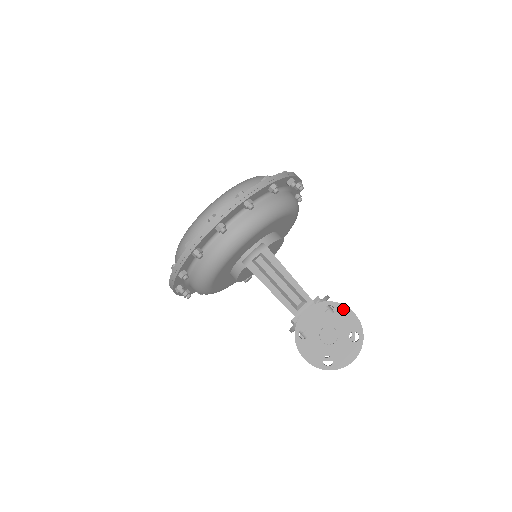
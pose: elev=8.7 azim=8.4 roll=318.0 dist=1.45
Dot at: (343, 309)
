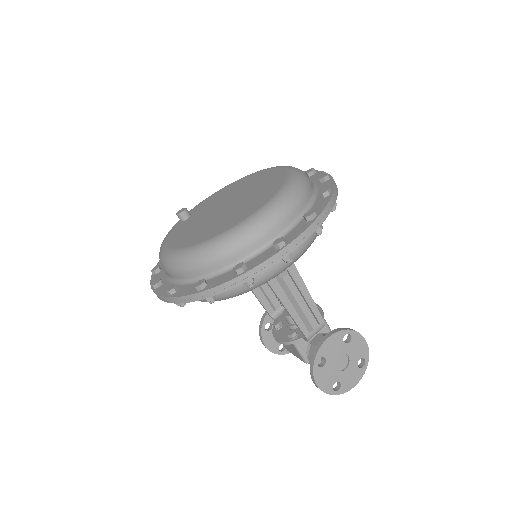
Dot at: (358, 337)
